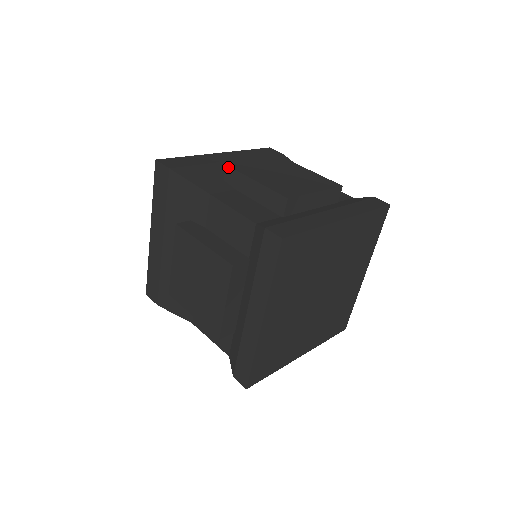
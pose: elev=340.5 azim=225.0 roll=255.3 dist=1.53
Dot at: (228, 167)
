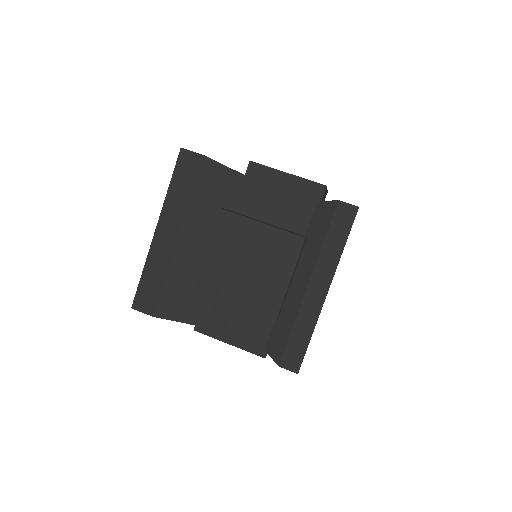
Dot at: (252, 162)
